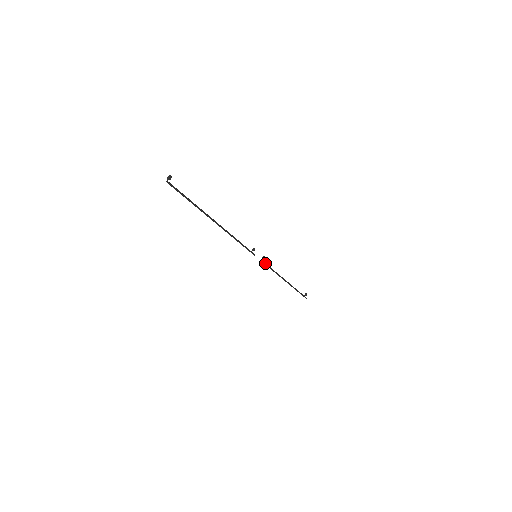
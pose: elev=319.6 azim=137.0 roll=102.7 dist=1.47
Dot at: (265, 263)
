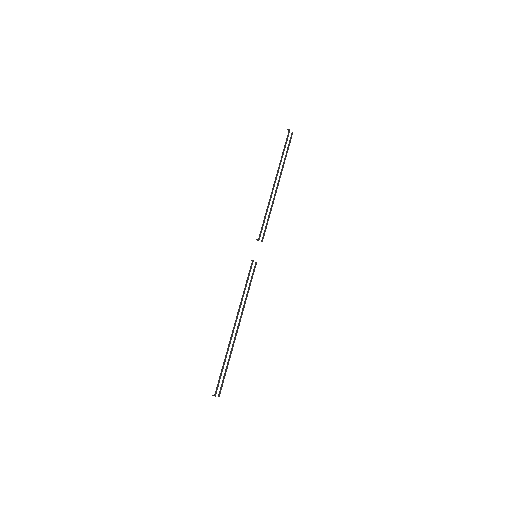
Dot at: (262, 240)
